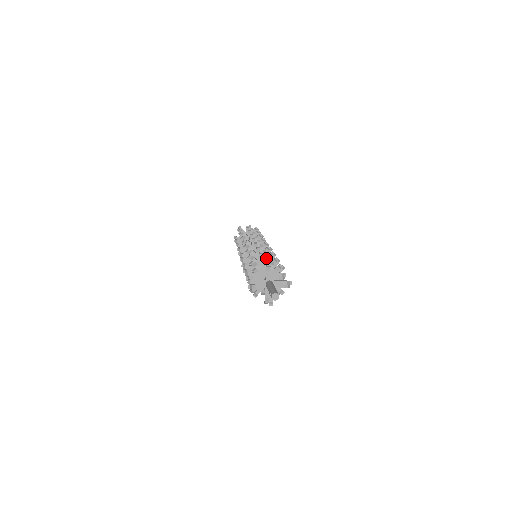
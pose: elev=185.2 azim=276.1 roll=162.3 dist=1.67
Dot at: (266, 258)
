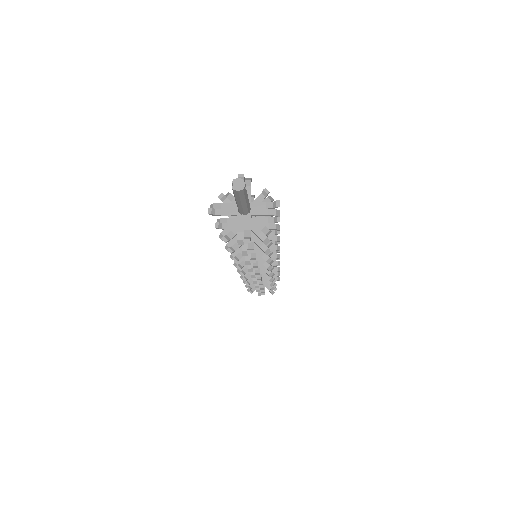
Dot at: occluded
